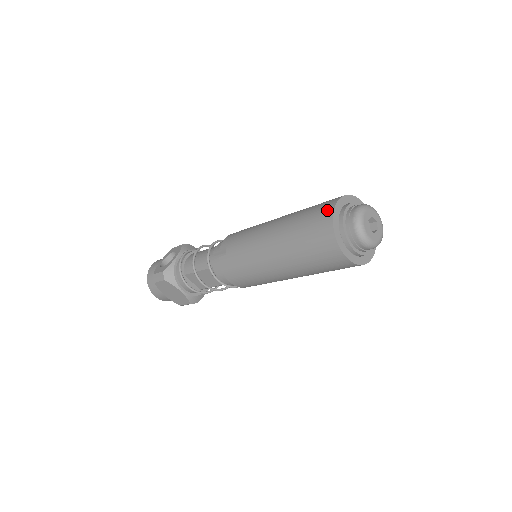
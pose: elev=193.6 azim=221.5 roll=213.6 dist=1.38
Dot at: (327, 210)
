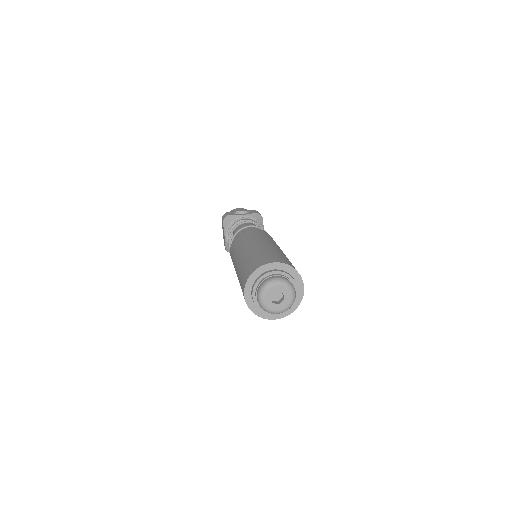
Dot at: (266, 261)
